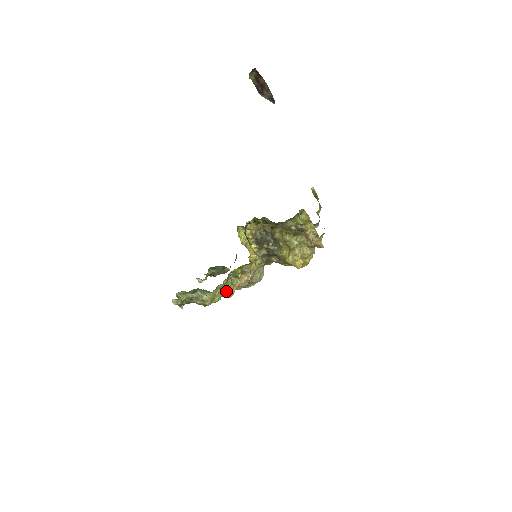
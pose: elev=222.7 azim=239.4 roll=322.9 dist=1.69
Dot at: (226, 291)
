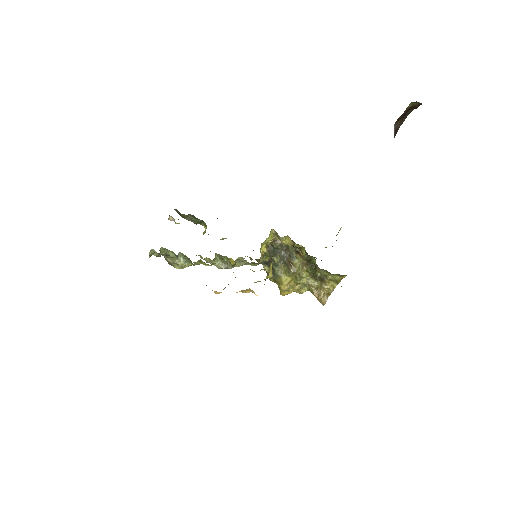
Dot at: (200, 263)
